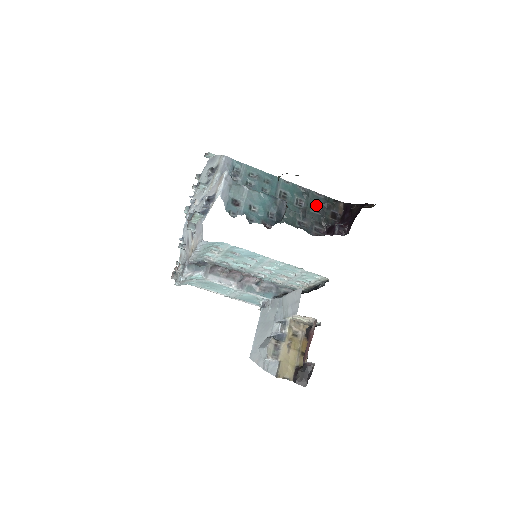
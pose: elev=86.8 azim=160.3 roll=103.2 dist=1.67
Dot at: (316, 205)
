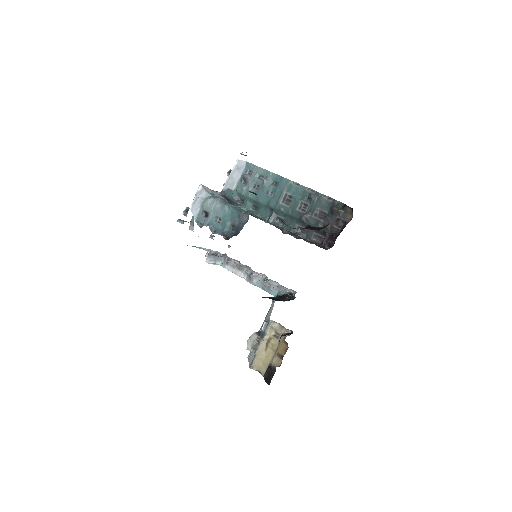
Dot at: (321, 210)
